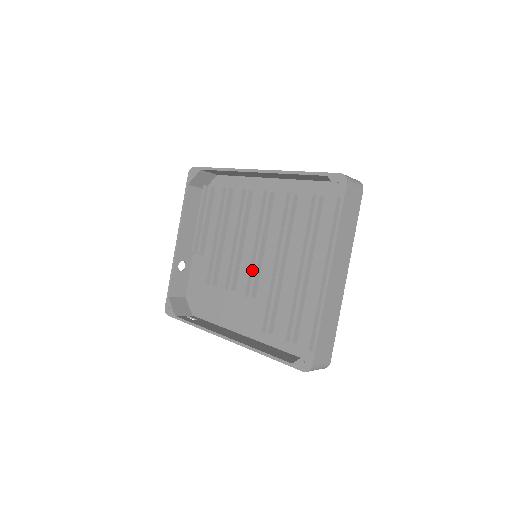
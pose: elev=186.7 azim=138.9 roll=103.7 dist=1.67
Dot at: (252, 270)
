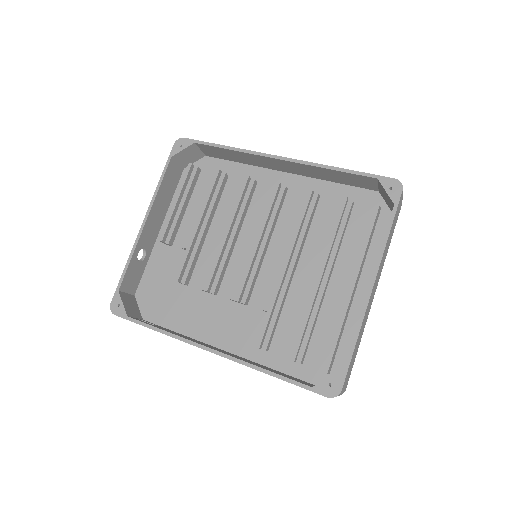
Dot at: (250, 271)
